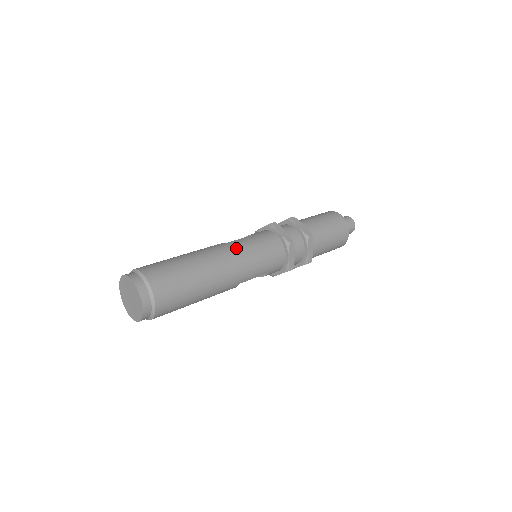
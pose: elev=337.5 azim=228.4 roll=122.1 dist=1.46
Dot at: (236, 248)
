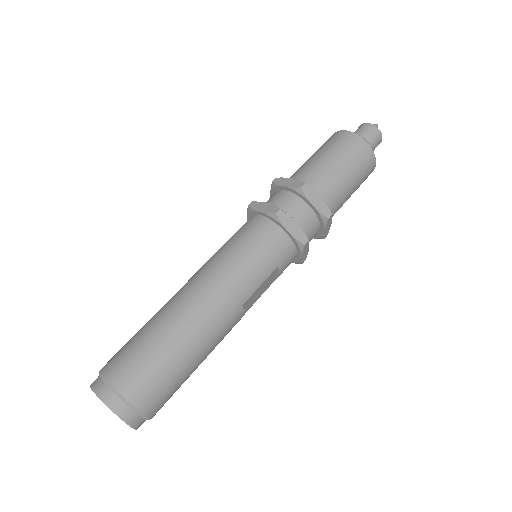
Dot at: (209, 267)
